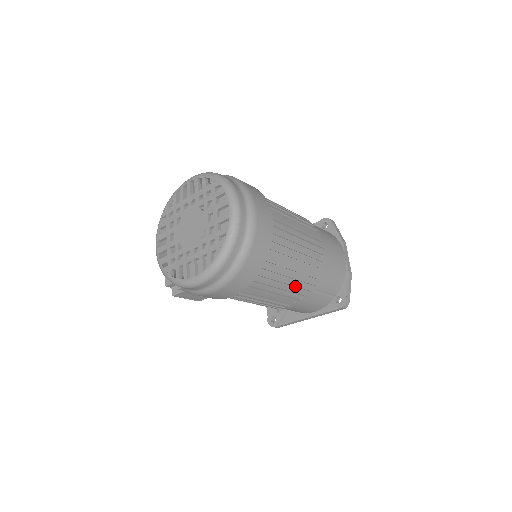
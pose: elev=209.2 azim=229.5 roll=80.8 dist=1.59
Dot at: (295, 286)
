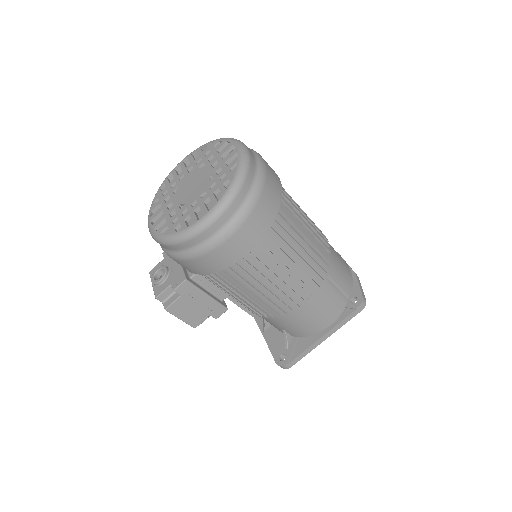
Dot at: (310, 261)
